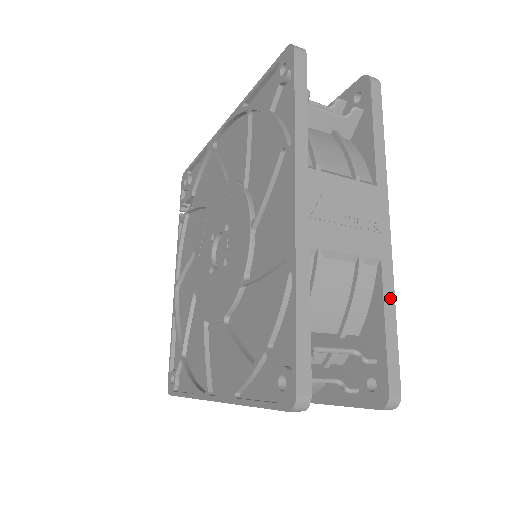
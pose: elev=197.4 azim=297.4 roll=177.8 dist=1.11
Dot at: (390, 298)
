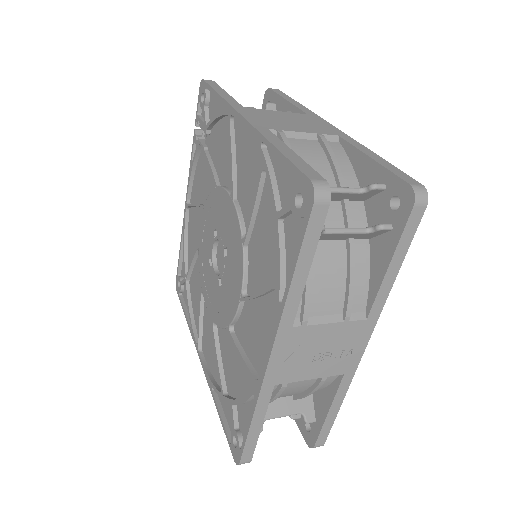
Dot at: (341, 396)
